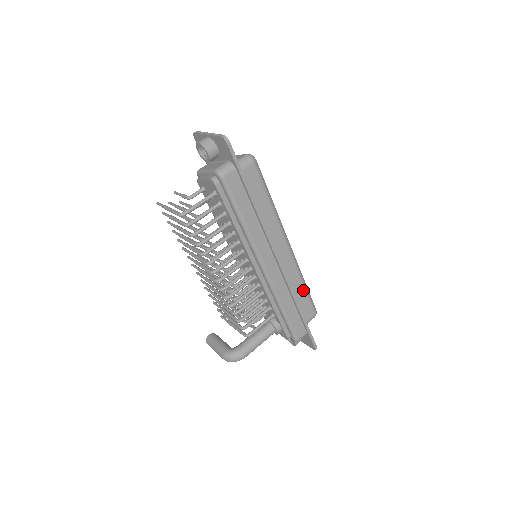
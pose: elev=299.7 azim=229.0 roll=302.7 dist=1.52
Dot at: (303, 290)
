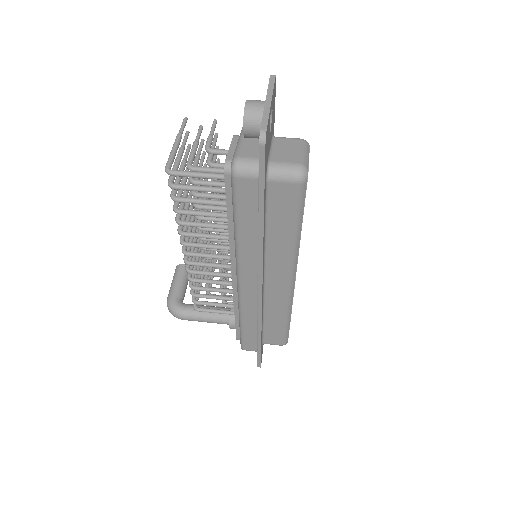
Dot at: (281, 322)
